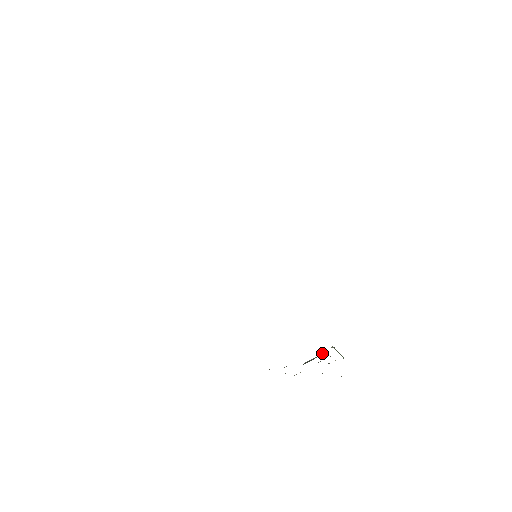
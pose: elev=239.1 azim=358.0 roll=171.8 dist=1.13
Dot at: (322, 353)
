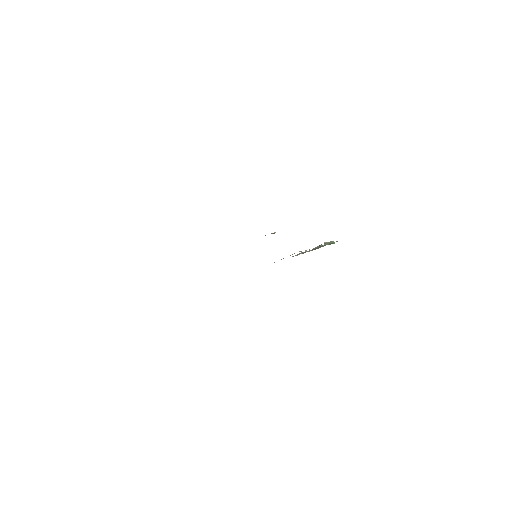
Dot at: (320, 245)
